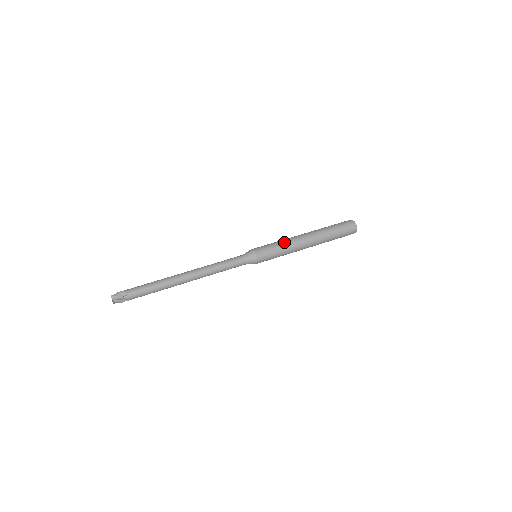
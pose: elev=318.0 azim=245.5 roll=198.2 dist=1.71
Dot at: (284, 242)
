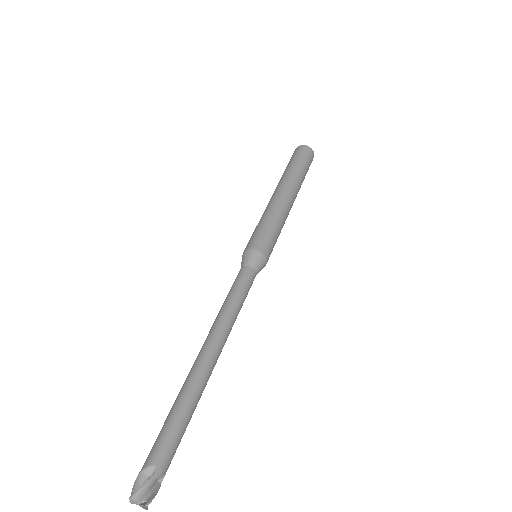
Dot at: (268, 214)
